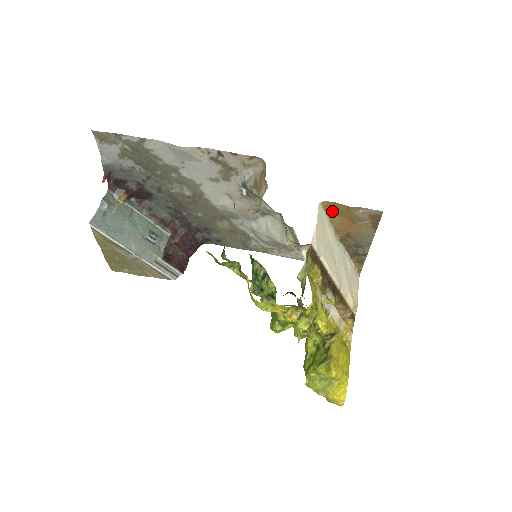
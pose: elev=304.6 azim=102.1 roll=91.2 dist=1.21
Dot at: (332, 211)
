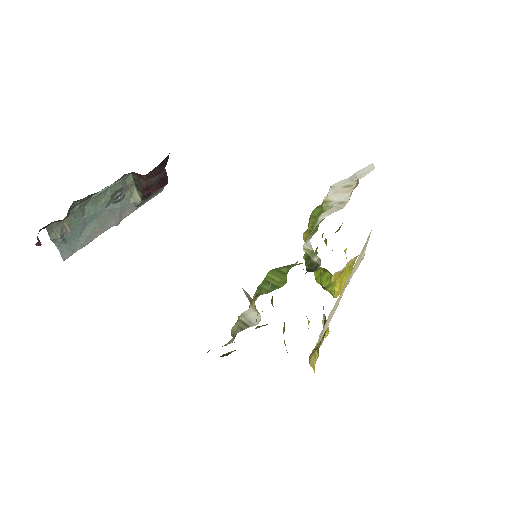
Dot at: occluded
